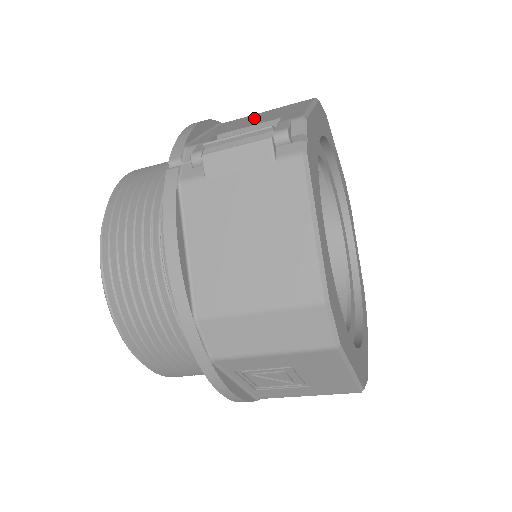
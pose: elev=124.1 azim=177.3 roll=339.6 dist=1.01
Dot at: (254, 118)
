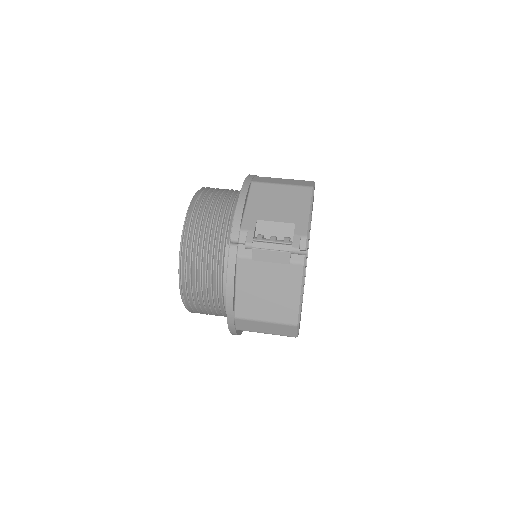
Dot at: (276, 200)
